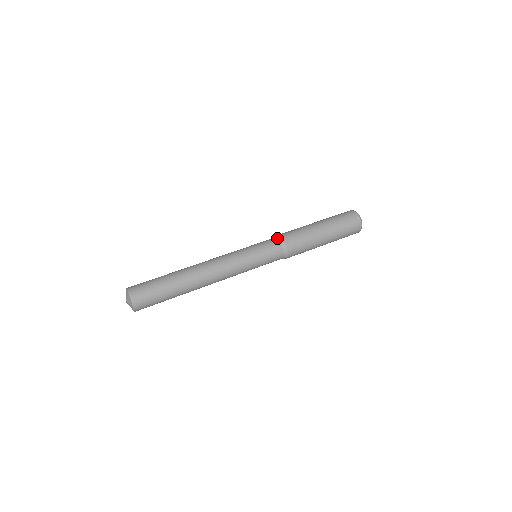
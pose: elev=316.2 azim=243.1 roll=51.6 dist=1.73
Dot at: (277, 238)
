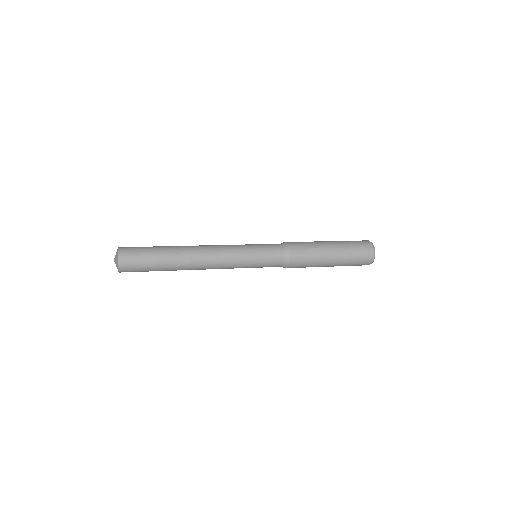
Dot at: occluded
